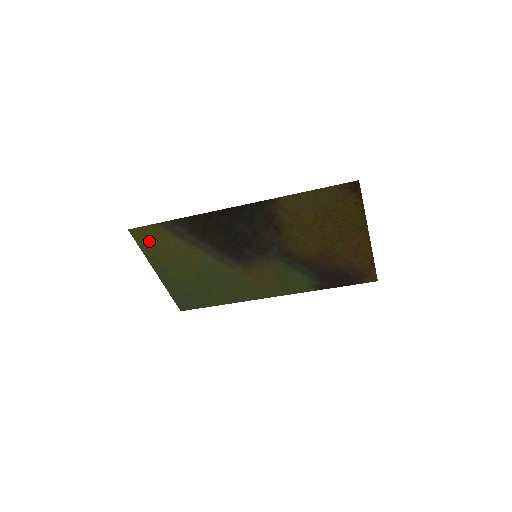
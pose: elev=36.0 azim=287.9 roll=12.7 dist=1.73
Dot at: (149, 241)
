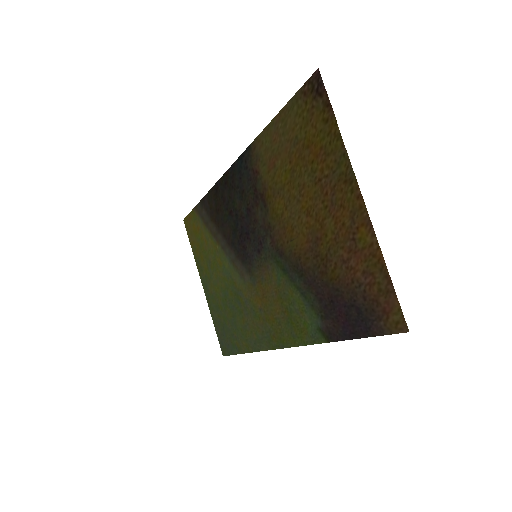
Dot at: (194, 235)
